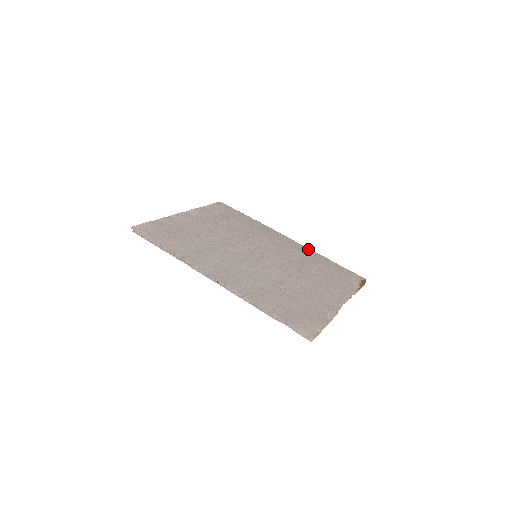
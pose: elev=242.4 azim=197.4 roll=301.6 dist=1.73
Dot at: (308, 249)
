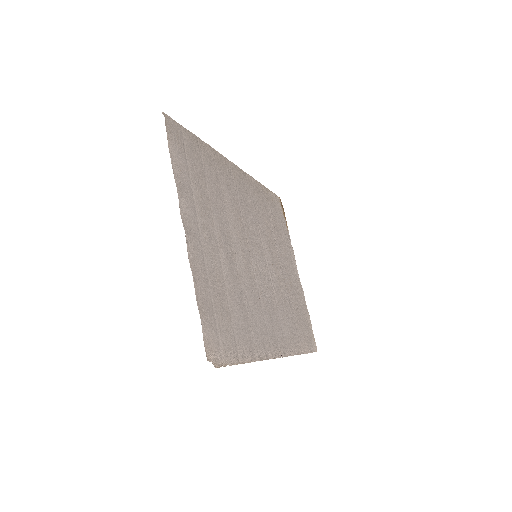
Dot at: (251, 178)
